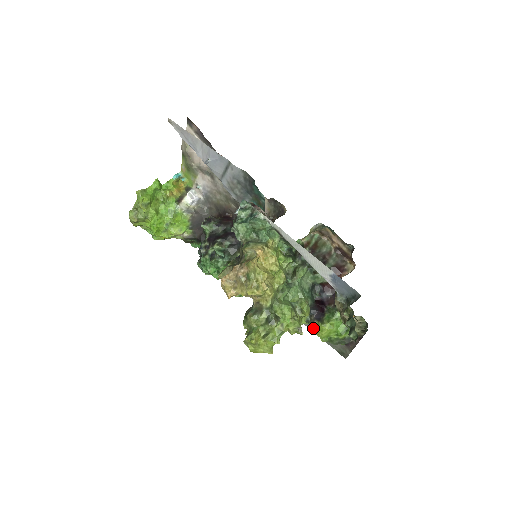
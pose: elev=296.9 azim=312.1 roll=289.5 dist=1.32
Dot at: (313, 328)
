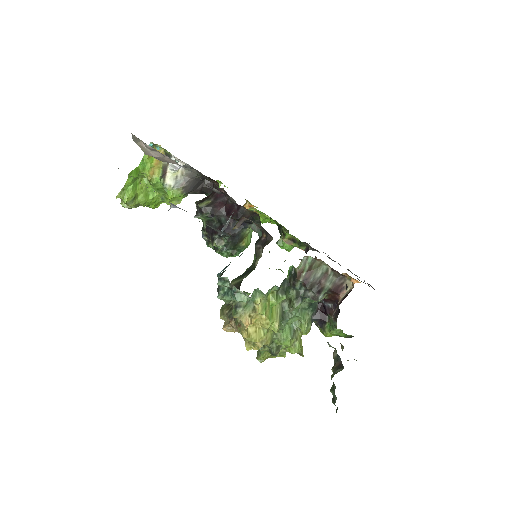
Dot at: occluded
